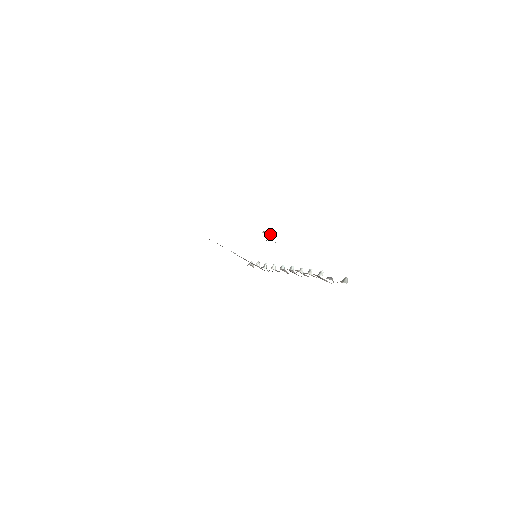
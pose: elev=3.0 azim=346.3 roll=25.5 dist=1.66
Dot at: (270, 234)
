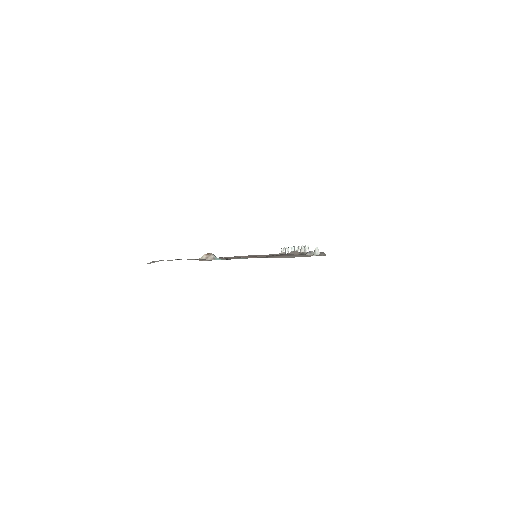
Dot at: (209, 255)
